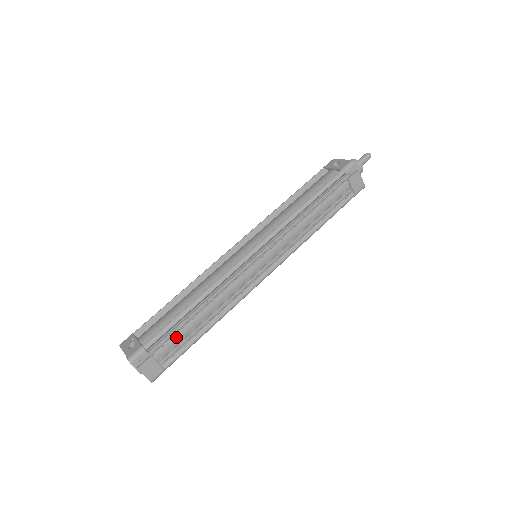
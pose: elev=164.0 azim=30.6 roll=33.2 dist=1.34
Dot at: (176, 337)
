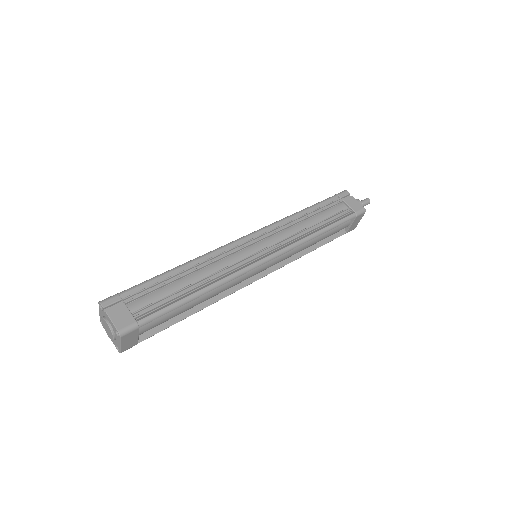
Dot at: (156, 294)
